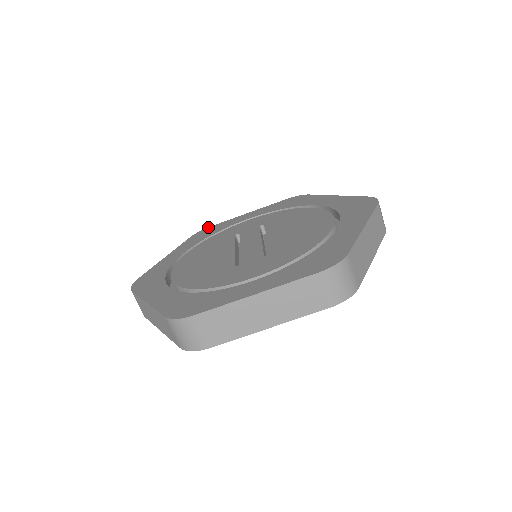
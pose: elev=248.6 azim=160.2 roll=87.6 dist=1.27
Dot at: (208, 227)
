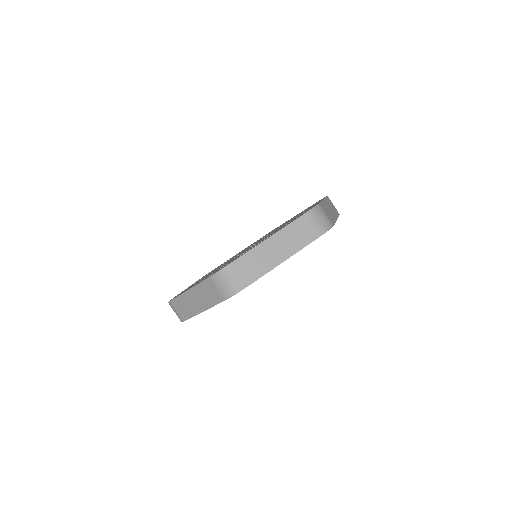
Dot at: occluded
